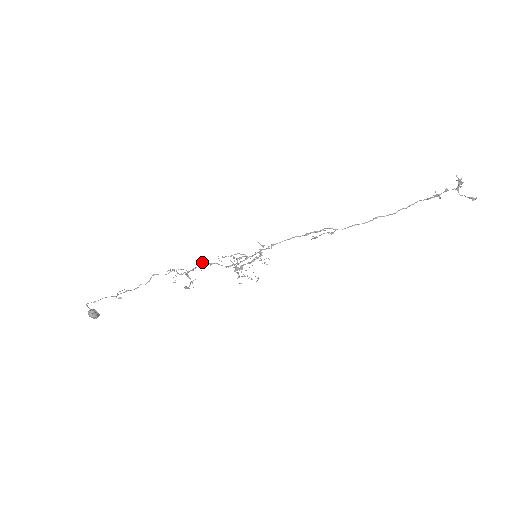
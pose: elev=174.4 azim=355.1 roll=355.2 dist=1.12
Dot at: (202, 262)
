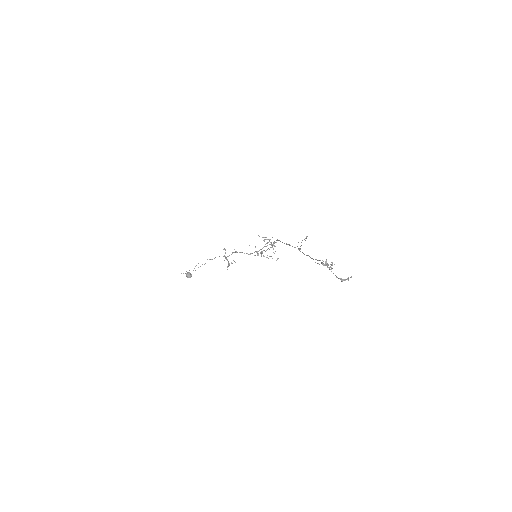
Dot at: occluded
